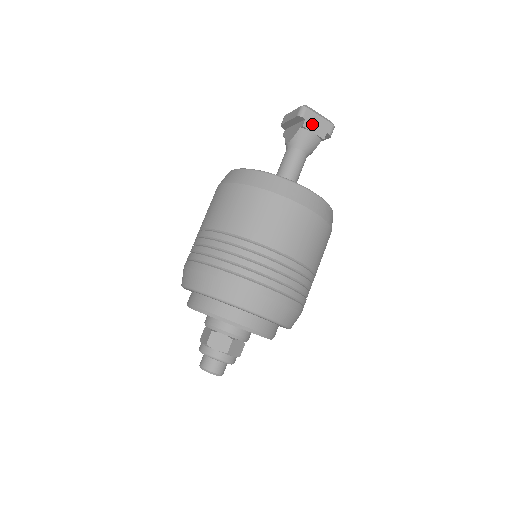
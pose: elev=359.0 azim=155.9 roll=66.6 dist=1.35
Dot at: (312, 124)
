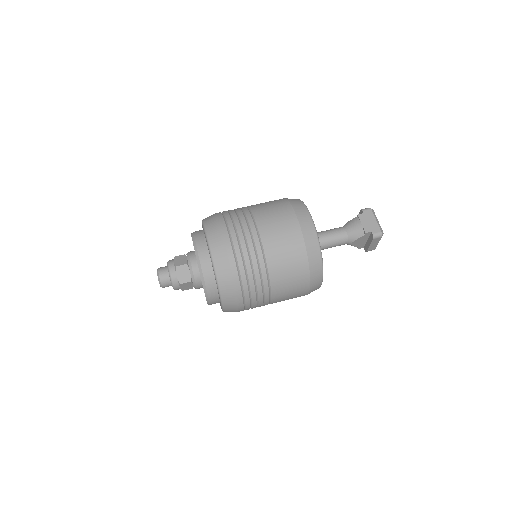
Dot at: (366, 219)
